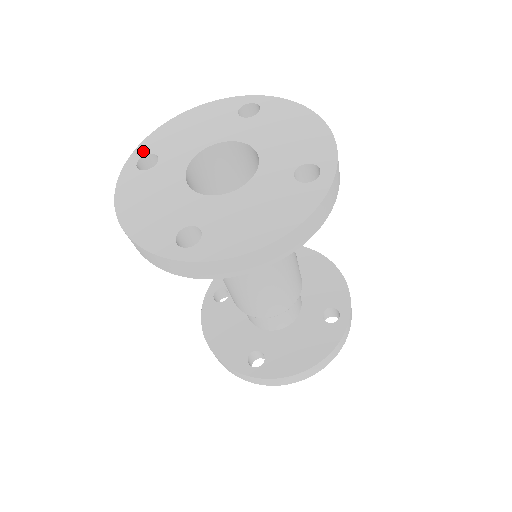
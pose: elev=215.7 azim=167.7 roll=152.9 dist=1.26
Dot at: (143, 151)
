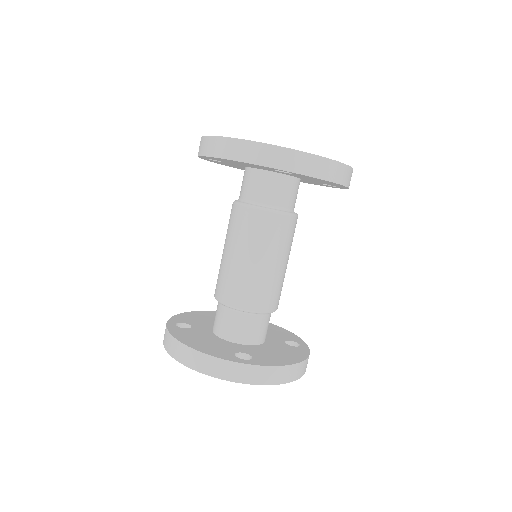
Dot at: occluded
